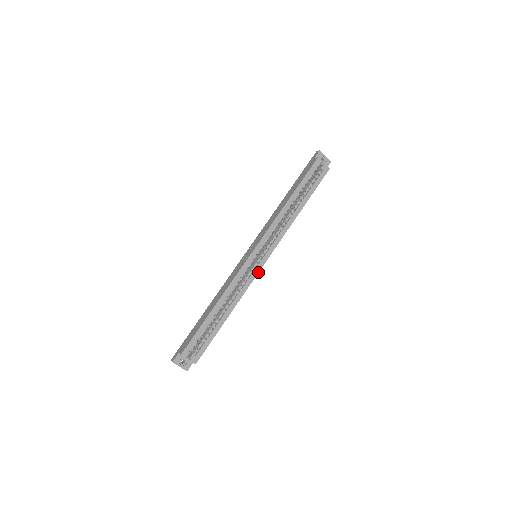
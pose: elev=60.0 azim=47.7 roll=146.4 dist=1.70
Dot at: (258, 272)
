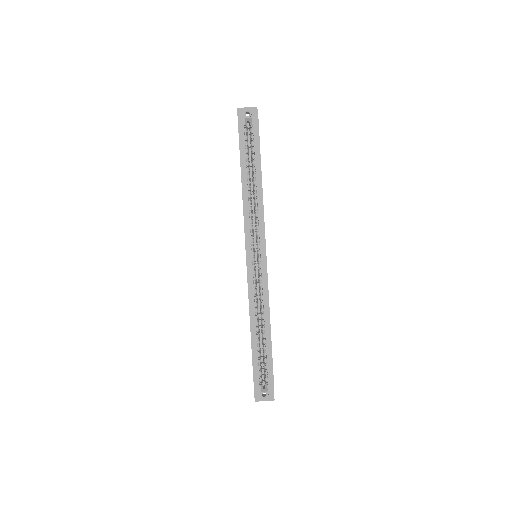
Dot at: (266, 271)
